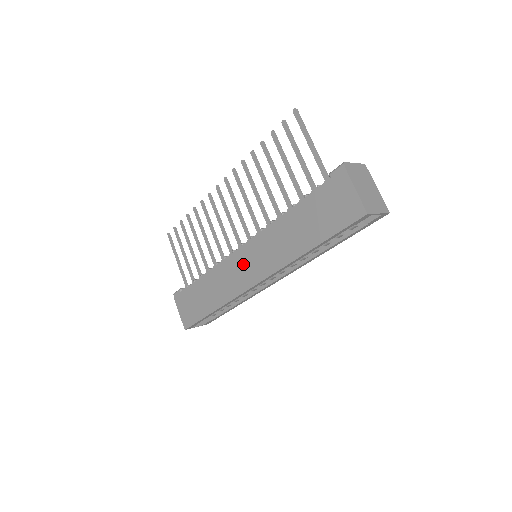
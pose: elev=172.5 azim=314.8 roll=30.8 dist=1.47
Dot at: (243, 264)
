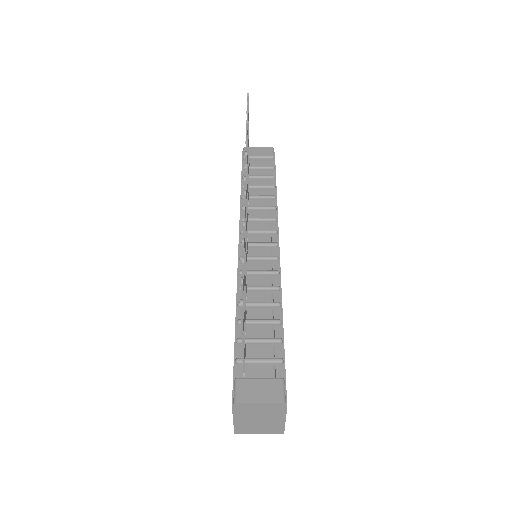
Dot at: occluded
